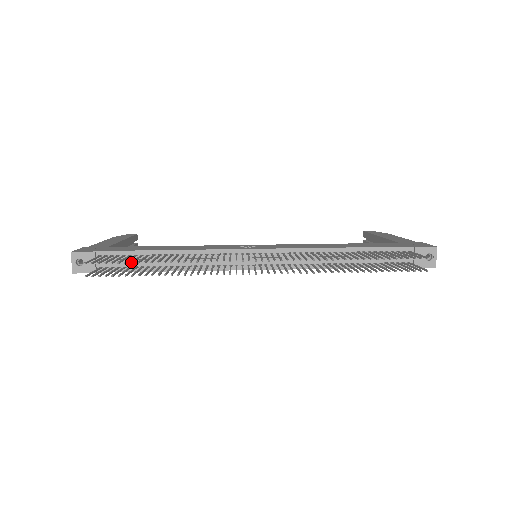
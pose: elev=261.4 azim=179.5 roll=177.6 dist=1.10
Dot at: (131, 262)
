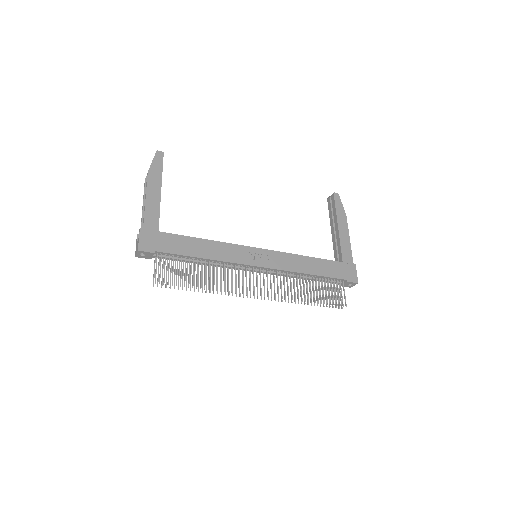
Dot at: occluded
